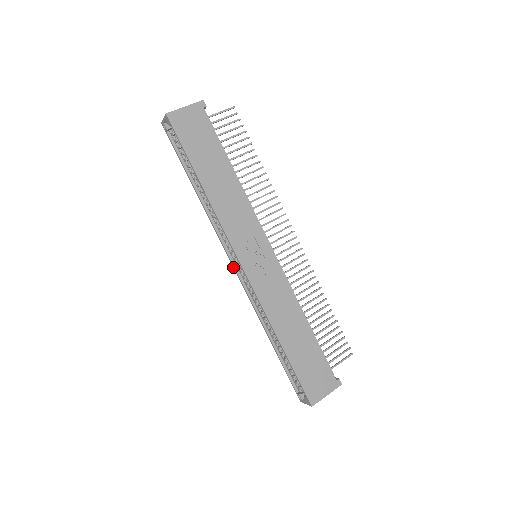
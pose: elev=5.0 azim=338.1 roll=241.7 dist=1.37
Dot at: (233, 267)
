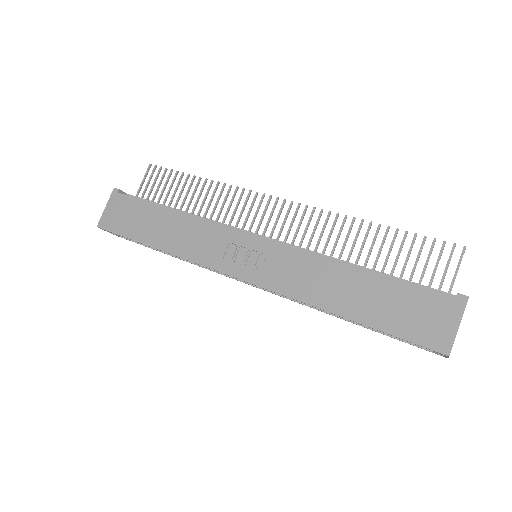
Dot at: occluded
